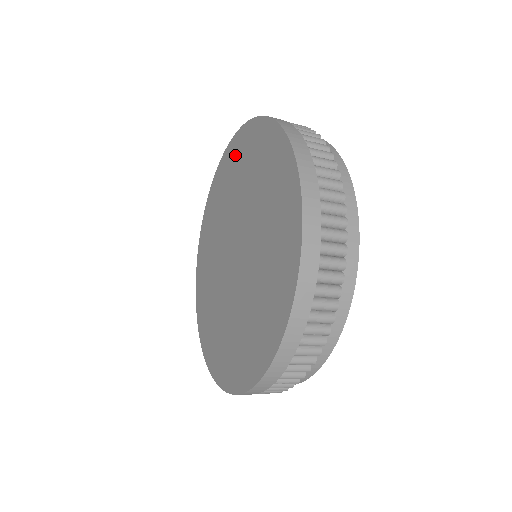
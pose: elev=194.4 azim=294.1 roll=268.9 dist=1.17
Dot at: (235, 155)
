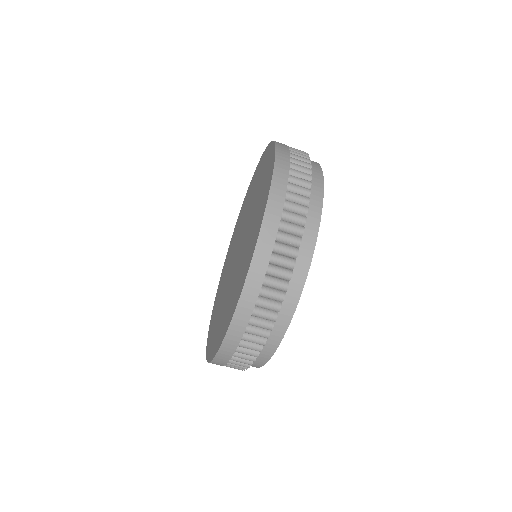
Dot at: occluded
